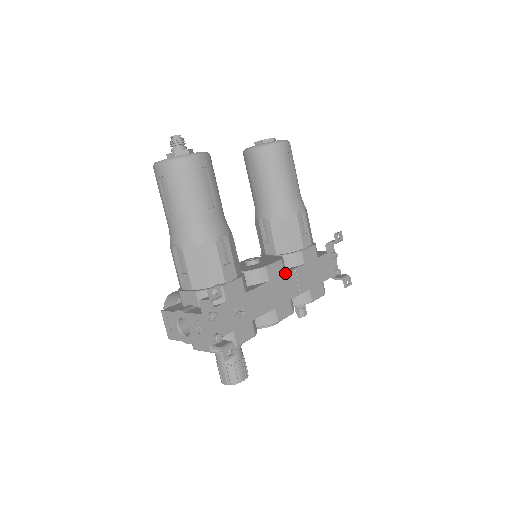
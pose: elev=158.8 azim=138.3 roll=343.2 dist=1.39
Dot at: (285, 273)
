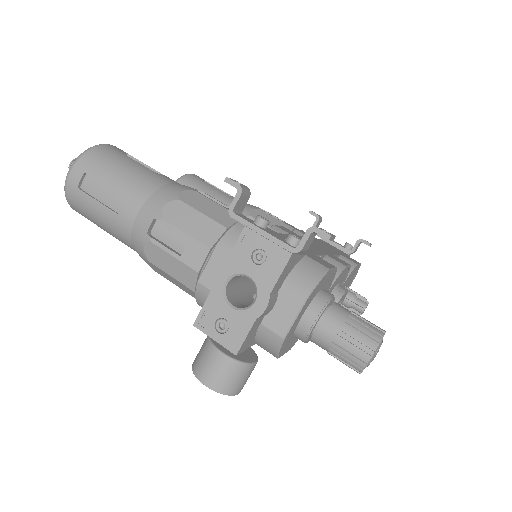
Dot at: (300, 236)
